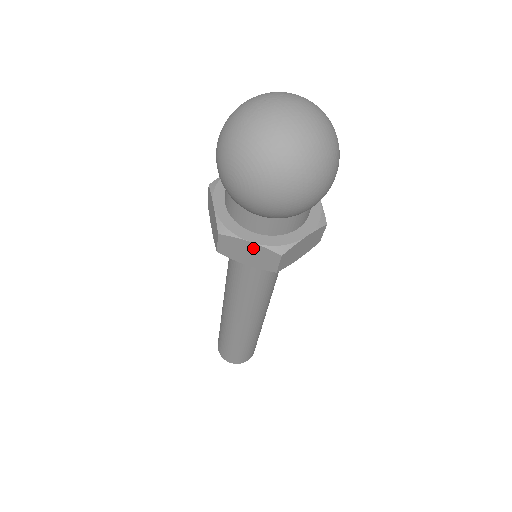
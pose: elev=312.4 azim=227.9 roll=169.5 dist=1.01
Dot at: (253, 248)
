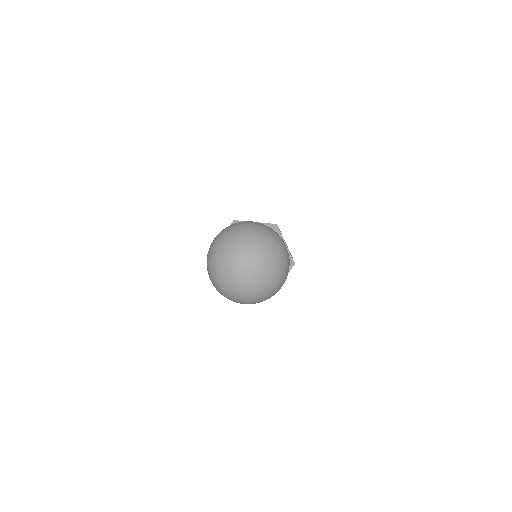
Dot at: occluded
